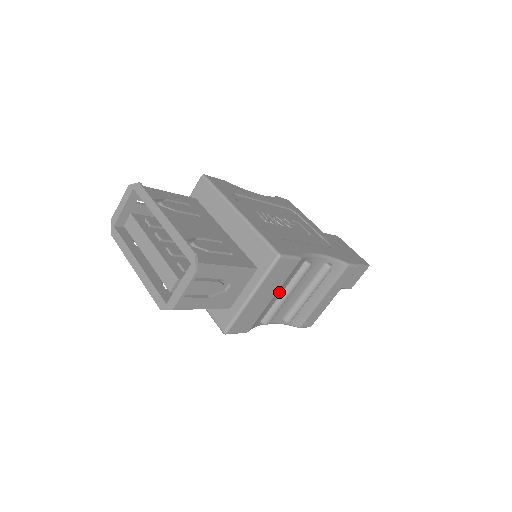
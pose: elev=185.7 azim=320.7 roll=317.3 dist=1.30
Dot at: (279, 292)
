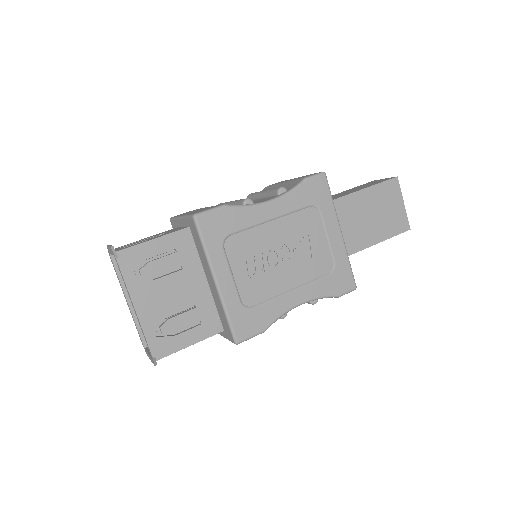
Dot at: occluded
